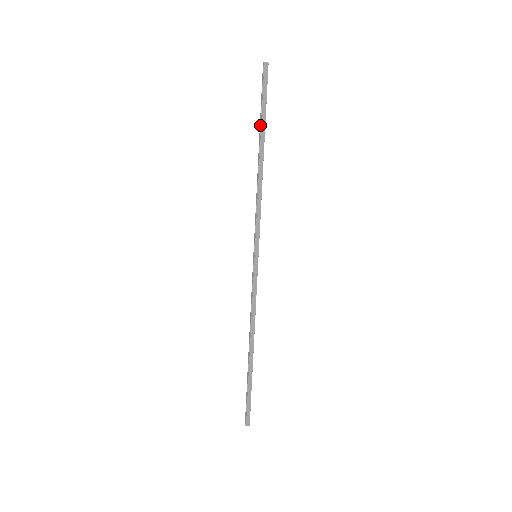
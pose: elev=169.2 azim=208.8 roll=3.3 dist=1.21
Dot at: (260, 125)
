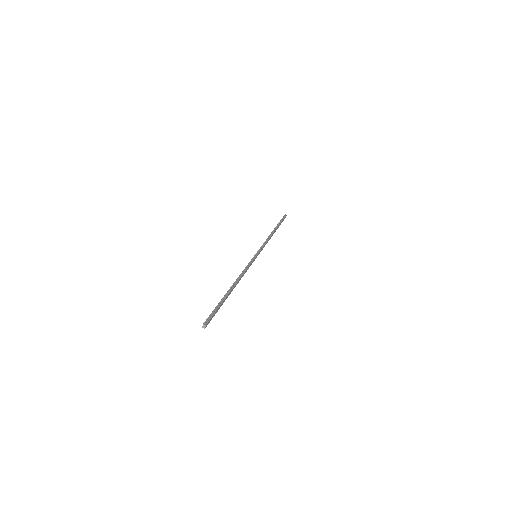
Dot at: occluded
